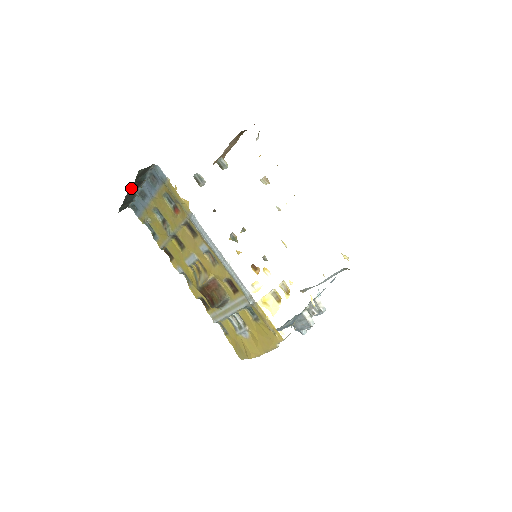
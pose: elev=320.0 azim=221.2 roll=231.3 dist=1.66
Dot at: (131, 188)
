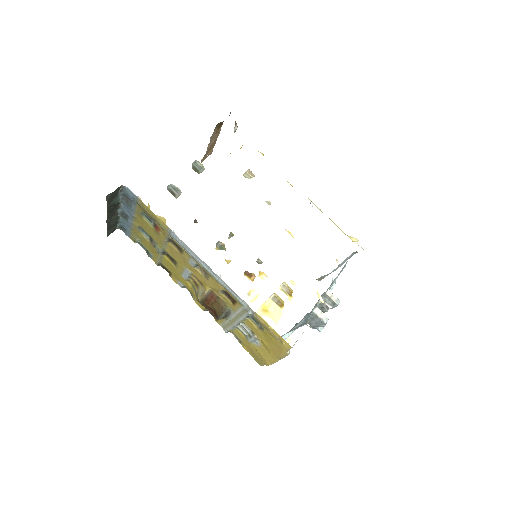
Dot at: (108, 213)
